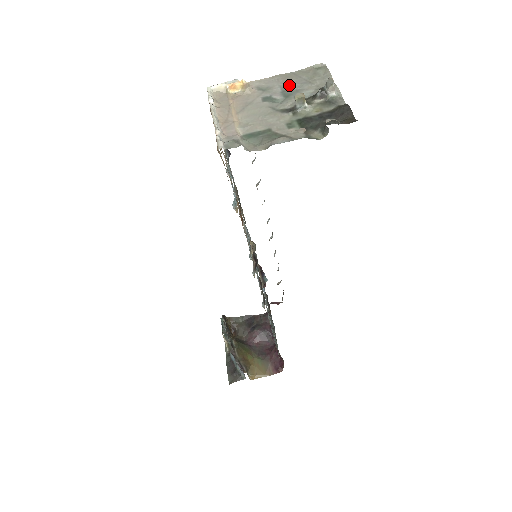
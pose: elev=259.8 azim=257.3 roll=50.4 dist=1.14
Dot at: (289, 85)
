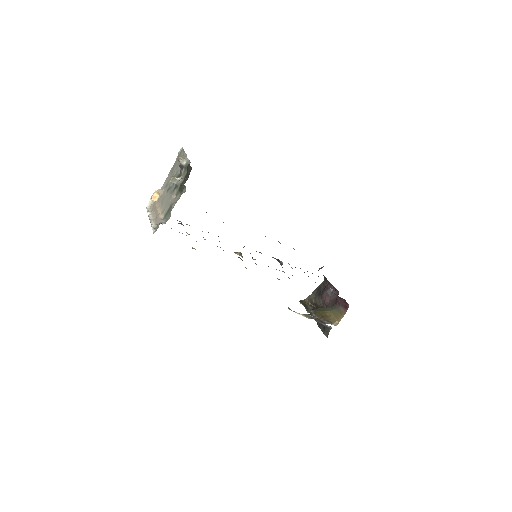
Dot at: (173, 174)
